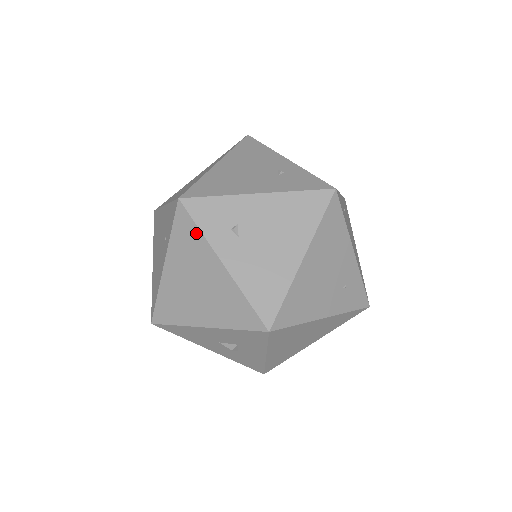
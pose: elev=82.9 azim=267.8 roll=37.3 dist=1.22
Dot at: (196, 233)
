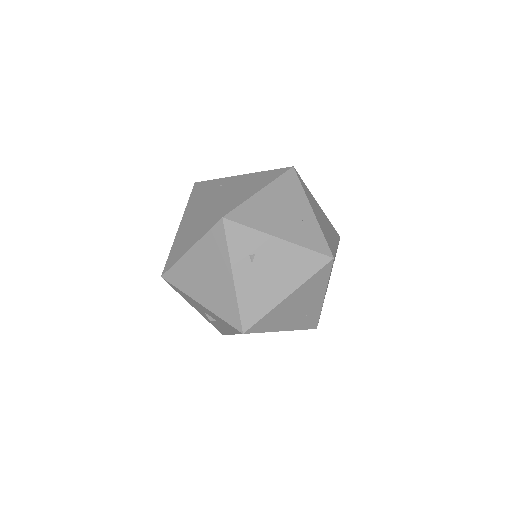
Dot at: (224, 247)
